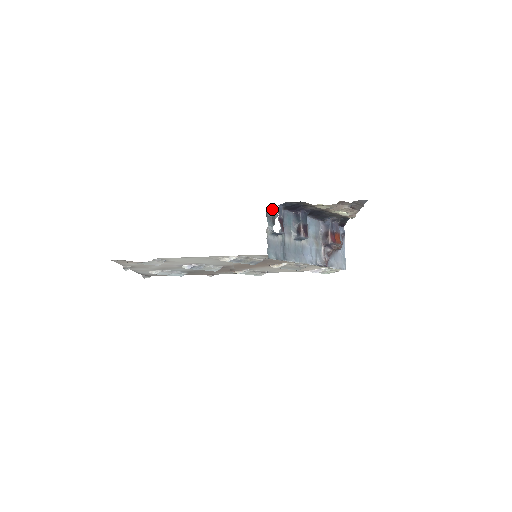
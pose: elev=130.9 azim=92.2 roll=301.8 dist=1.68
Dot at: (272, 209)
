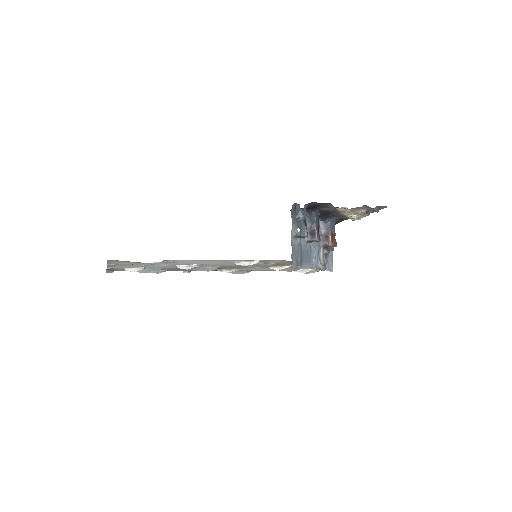
Dot at: (296, 209)
